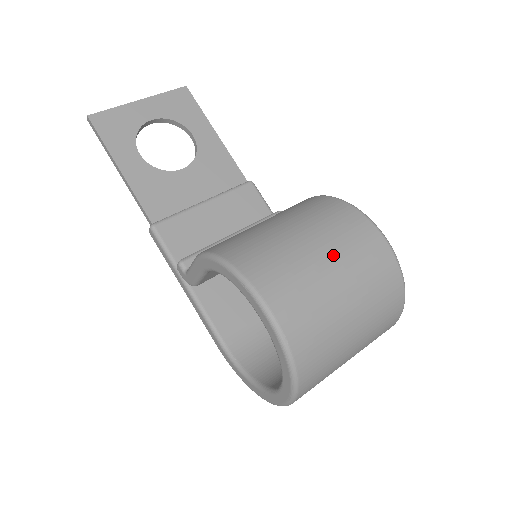
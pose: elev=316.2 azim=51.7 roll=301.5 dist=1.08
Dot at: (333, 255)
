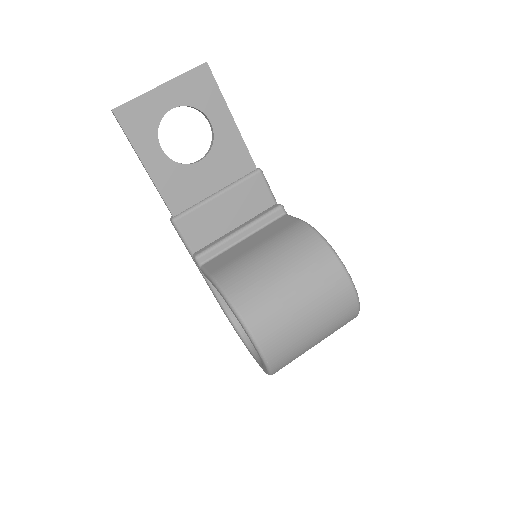
Dot at: (311, 304)
